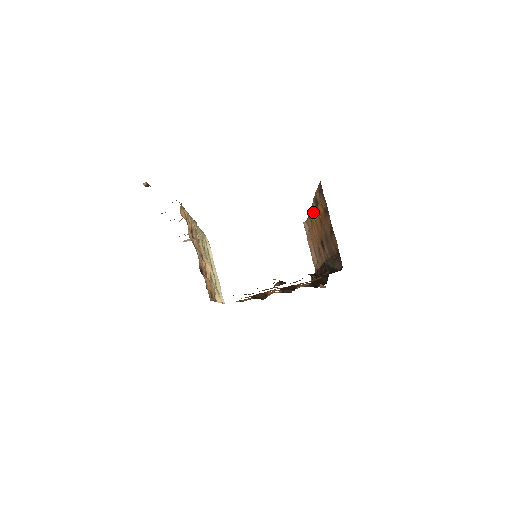
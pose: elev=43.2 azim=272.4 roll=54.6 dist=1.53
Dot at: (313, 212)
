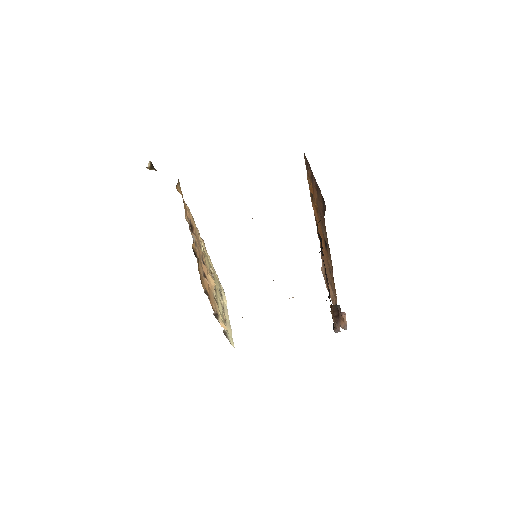
Dot at: (316, 223)
